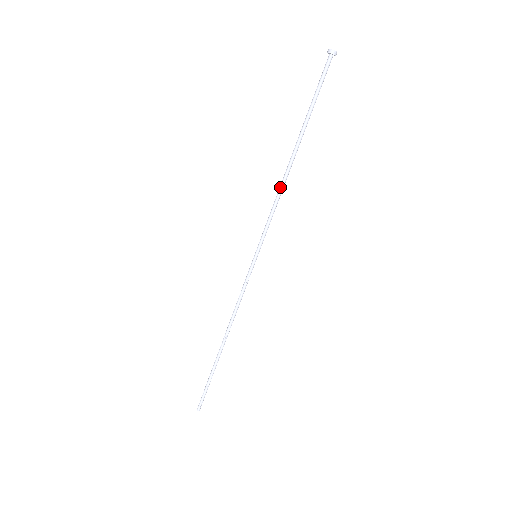
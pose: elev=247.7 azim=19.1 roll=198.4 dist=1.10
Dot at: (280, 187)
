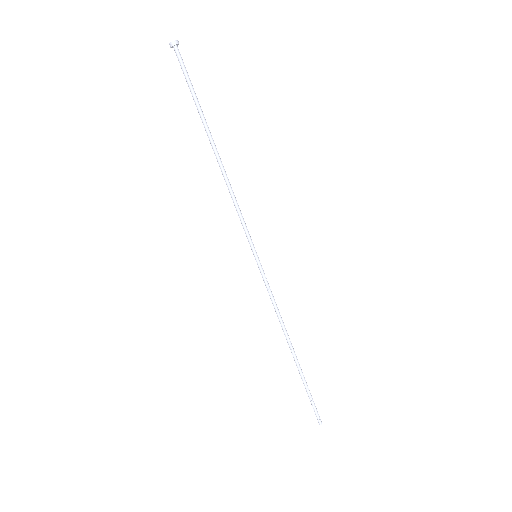
Dot at: (226, 184)
